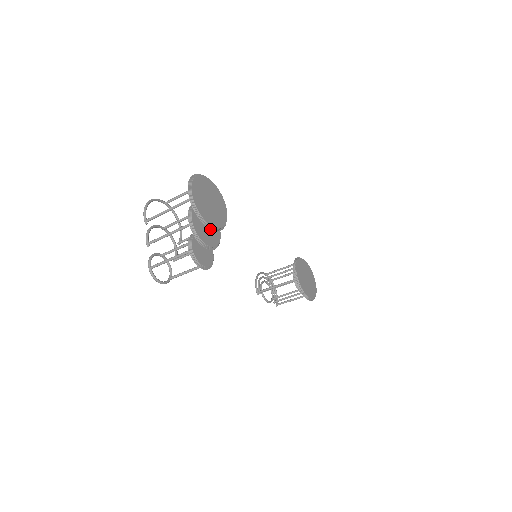
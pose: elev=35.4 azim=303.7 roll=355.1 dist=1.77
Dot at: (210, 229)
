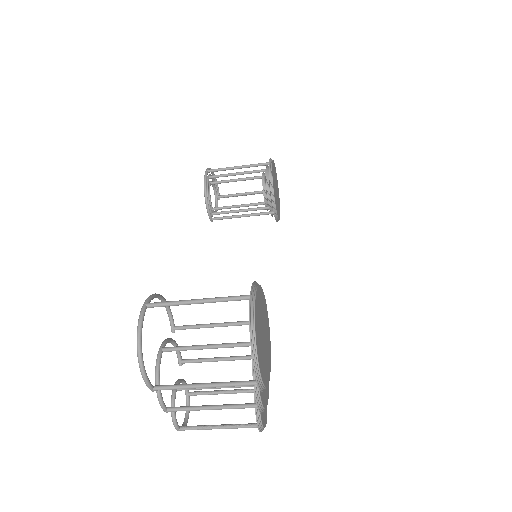
Dot at: occluded
